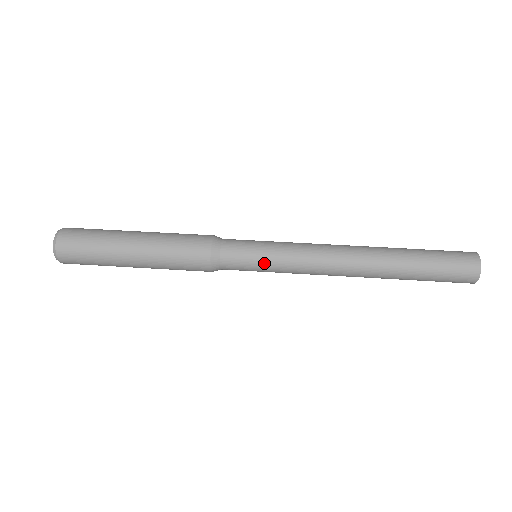
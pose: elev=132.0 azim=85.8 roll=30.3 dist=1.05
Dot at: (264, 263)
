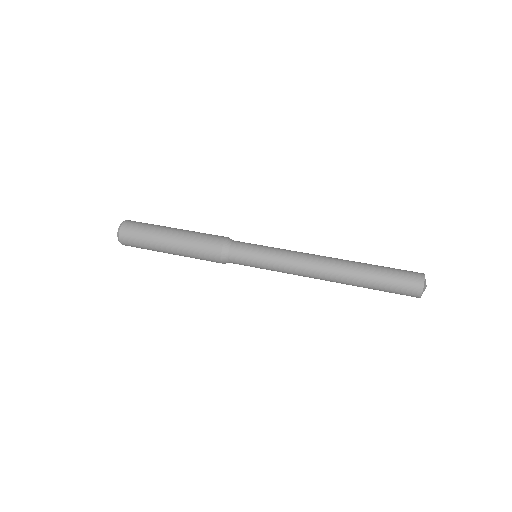
Dot at: (259, 263)
